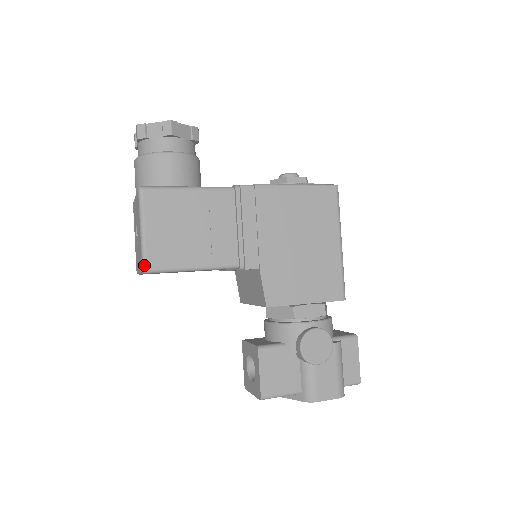
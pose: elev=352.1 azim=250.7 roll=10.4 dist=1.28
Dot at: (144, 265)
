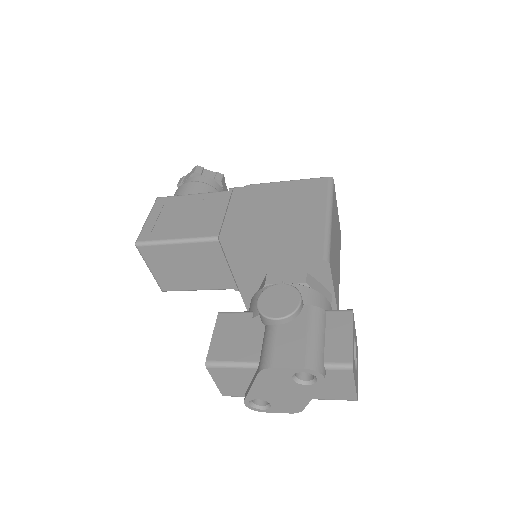
Dot at: (137, 239)
